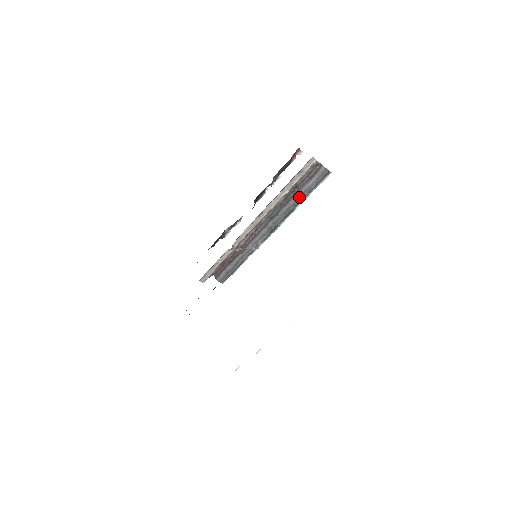
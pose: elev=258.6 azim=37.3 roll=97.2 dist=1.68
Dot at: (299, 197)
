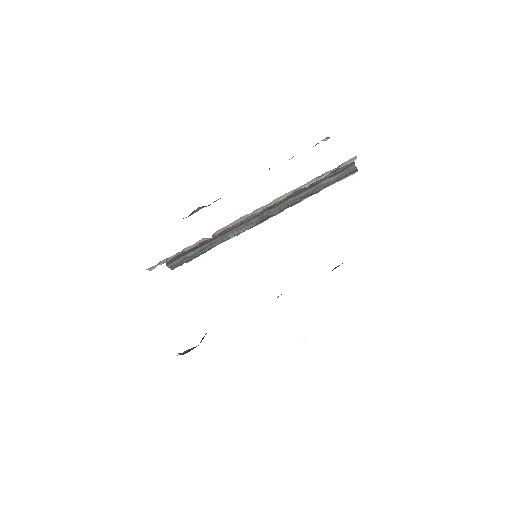
Dot at: (312, 190)
